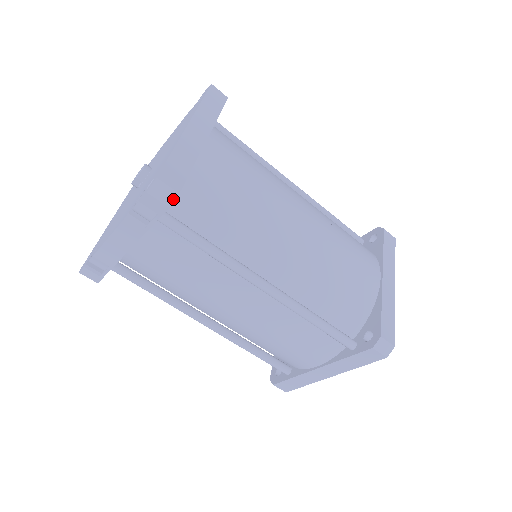
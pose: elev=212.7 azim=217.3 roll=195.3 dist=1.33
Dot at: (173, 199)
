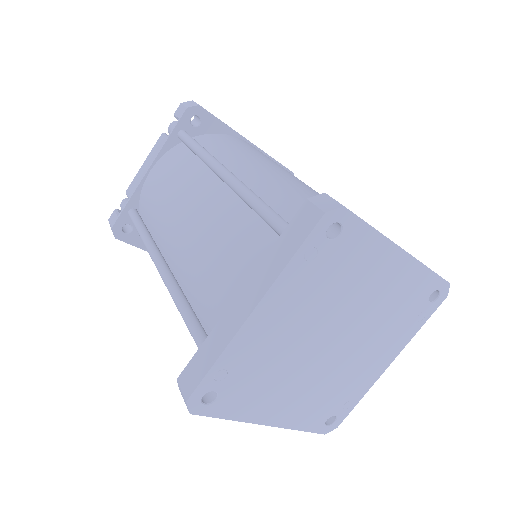
Dot at: (193, 106)
